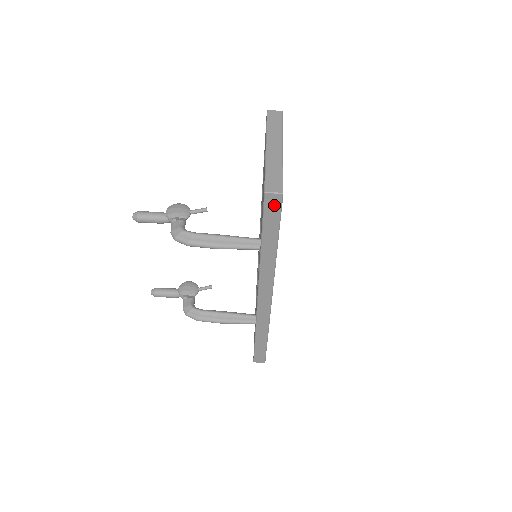
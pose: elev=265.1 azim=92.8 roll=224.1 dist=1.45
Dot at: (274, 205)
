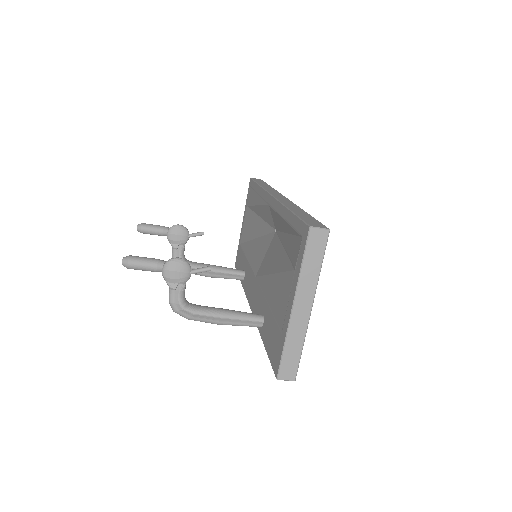
Dot at: occluded
